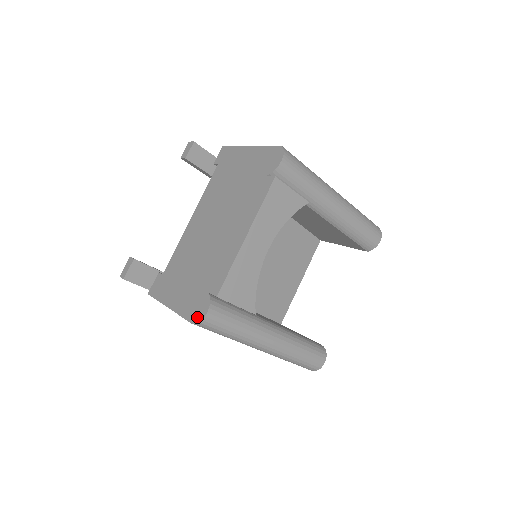
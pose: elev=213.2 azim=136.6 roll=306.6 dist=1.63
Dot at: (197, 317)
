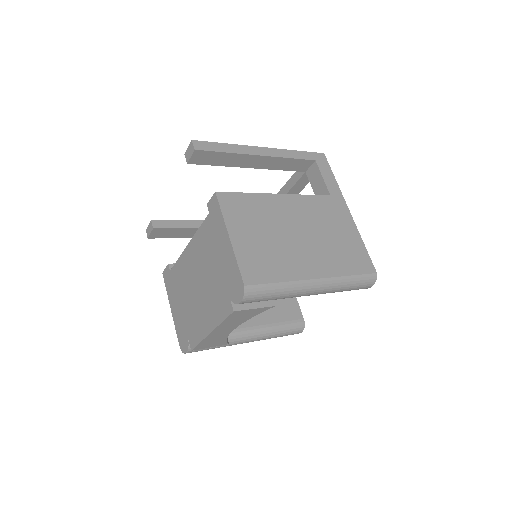
Dot at: (182, 347)
